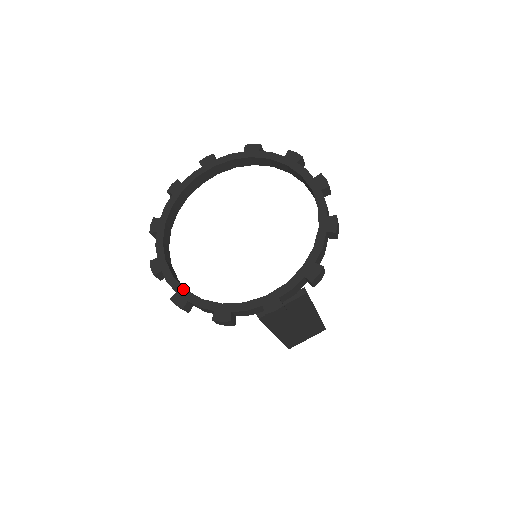
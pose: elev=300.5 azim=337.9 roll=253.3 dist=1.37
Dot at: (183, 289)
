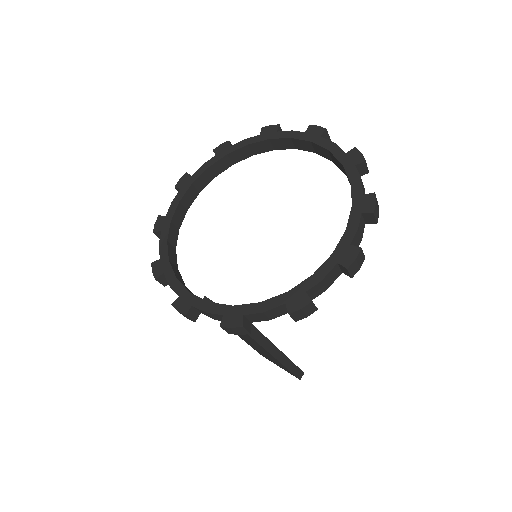
Dot at: (170, 219)
